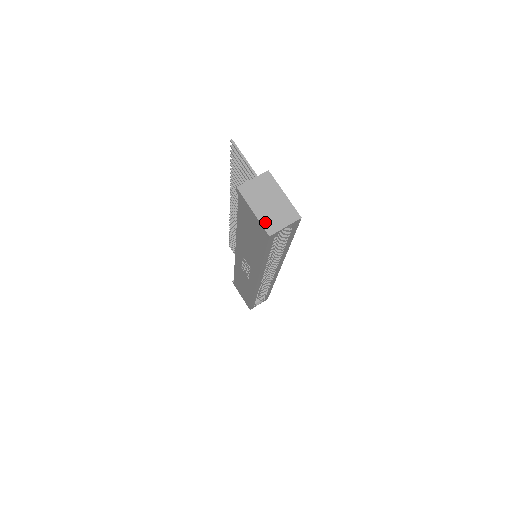
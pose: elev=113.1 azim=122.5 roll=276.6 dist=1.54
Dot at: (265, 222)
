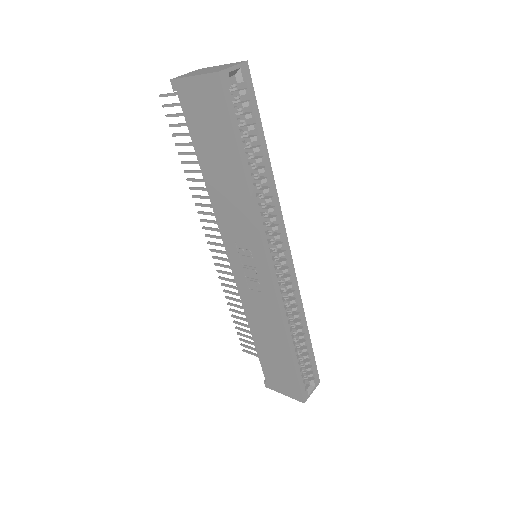
Dot at: (209, 72)
